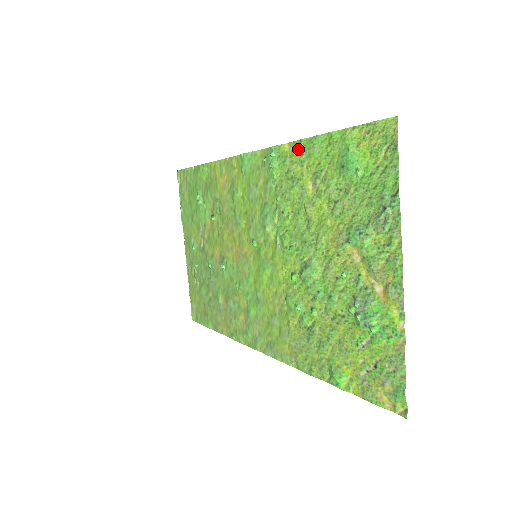
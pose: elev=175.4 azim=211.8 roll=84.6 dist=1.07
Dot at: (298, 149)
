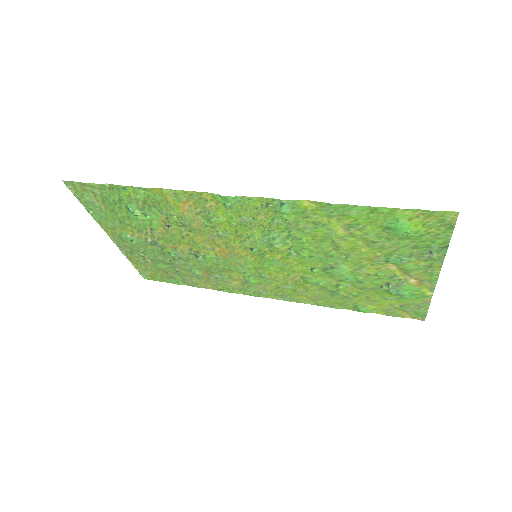
Dot at: (326, 208)
